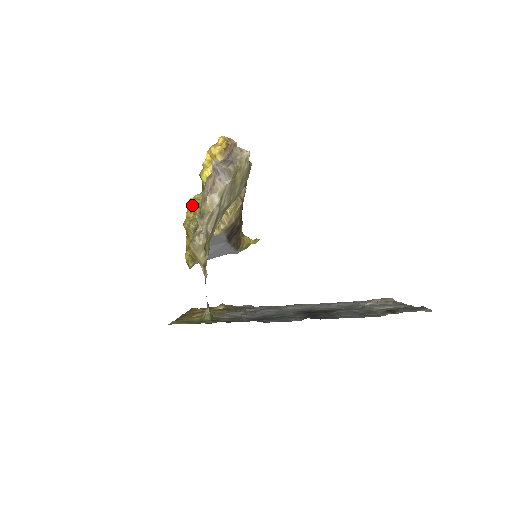
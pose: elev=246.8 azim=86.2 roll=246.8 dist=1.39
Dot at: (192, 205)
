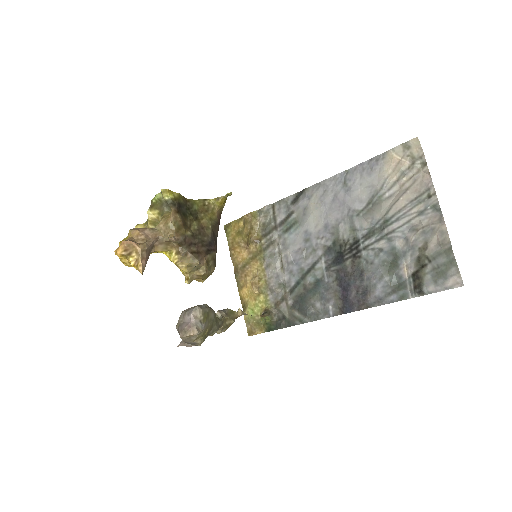
Dot at: occluded
